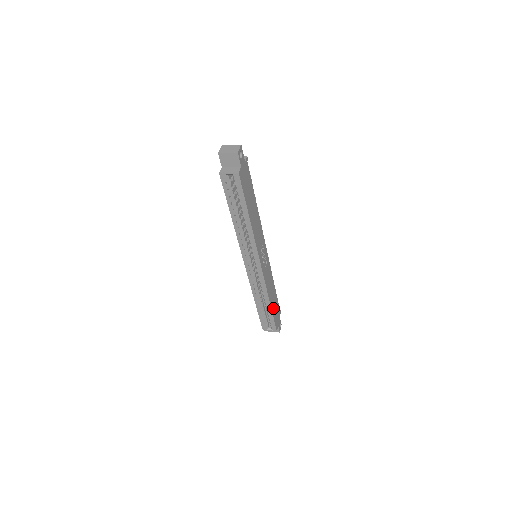
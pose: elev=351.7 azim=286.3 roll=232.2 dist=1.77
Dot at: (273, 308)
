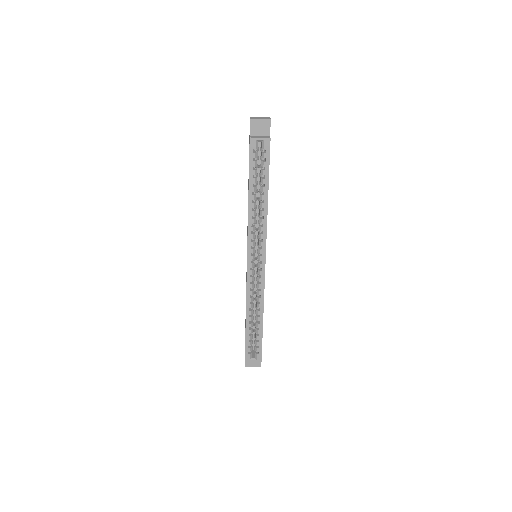
Dot at: occluded
